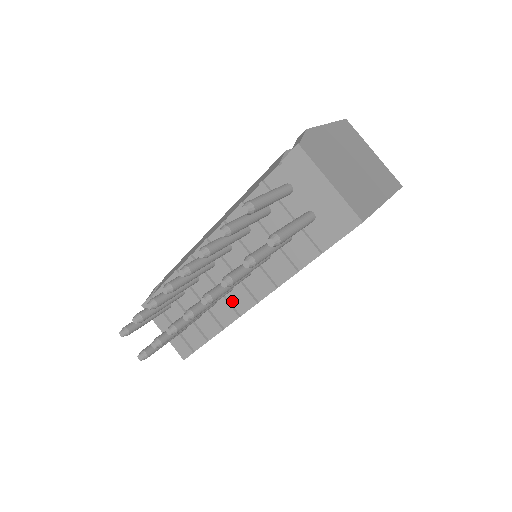
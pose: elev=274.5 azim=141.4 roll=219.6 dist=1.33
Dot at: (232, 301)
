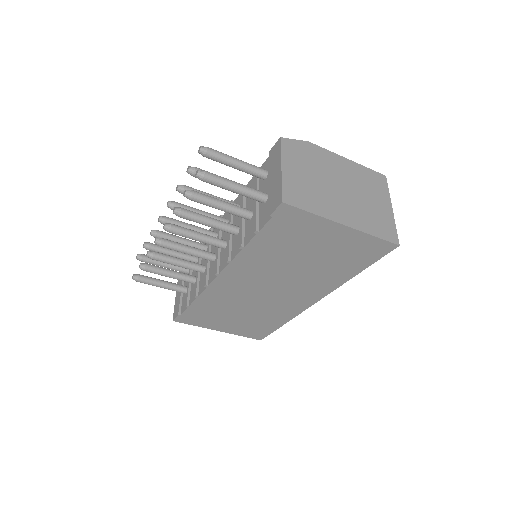
Dot at: (210, 271)
